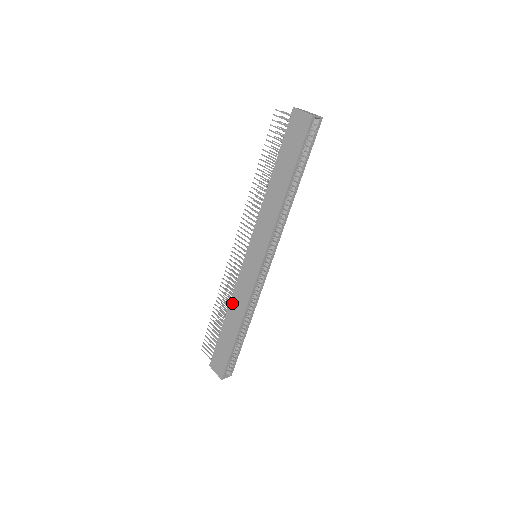
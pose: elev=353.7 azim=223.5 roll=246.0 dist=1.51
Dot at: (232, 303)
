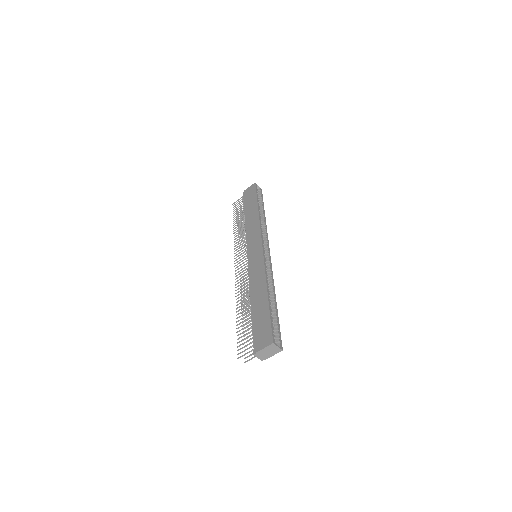
Dot at: (252, 288)
